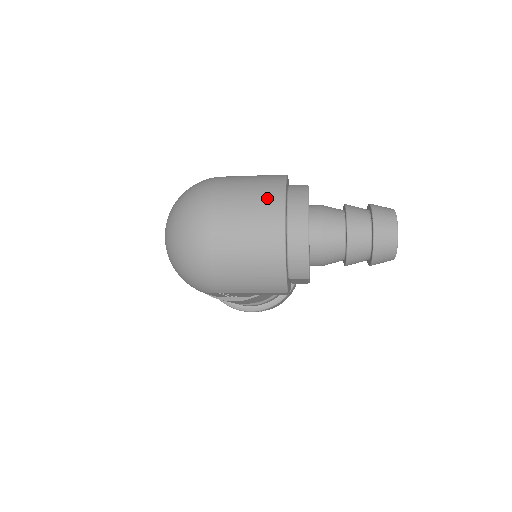
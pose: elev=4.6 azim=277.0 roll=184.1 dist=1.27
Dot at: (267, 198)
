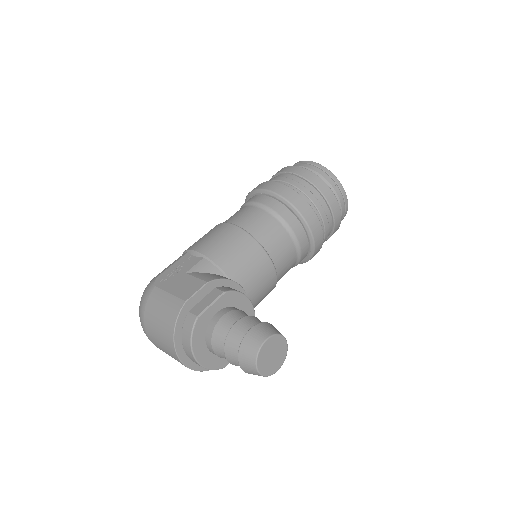
Dot at: (166, 339)
